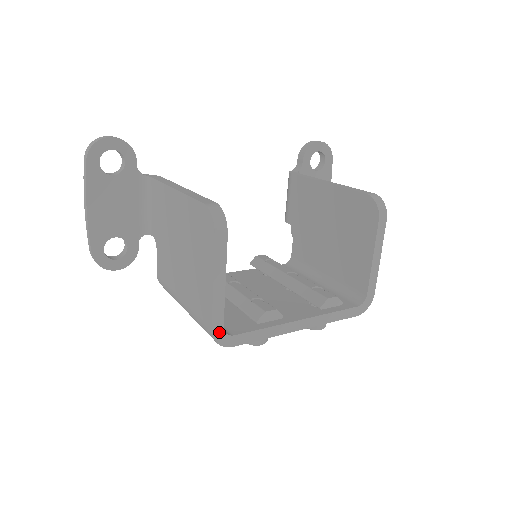
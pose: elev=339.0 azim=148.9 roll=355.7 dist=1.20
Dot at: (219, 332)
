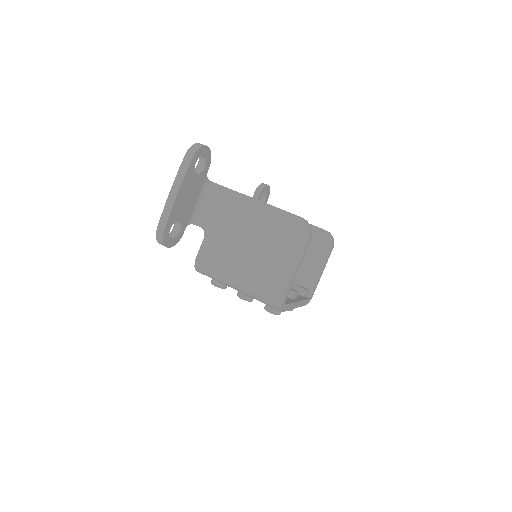
Dot at: (285, 300)
